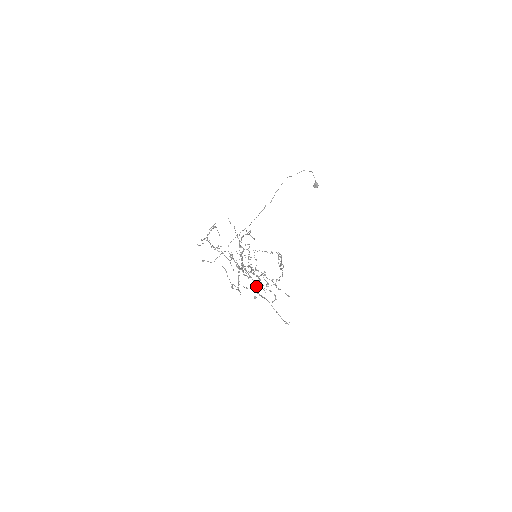
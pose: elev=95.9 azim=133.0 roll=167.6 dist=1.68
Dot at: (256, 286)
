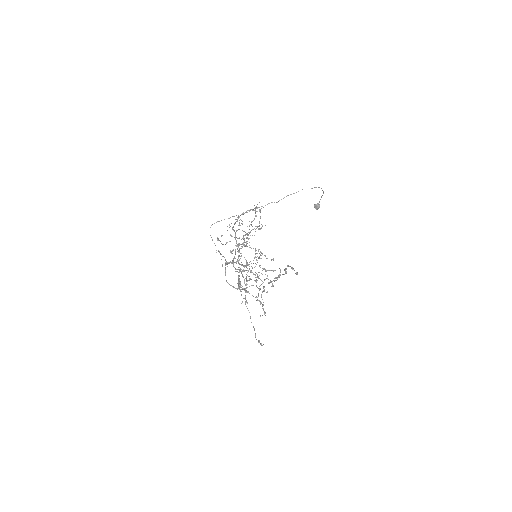
Dot at: (246, 290)
